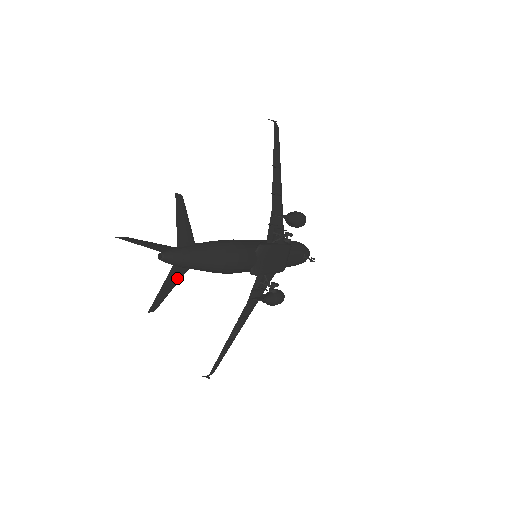
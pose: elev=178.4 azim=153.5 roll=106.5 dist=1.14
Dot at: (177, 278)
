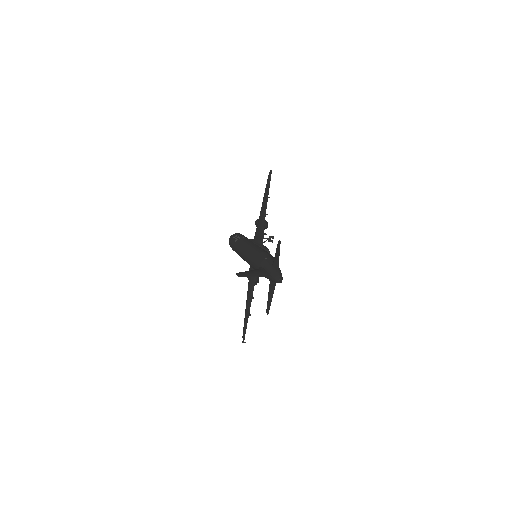
Dot at: (271, 289)
